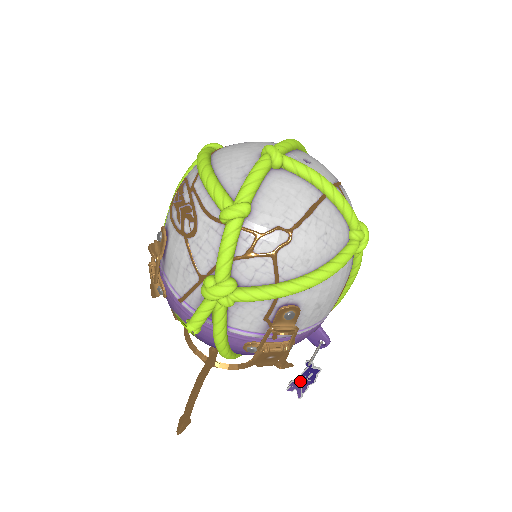
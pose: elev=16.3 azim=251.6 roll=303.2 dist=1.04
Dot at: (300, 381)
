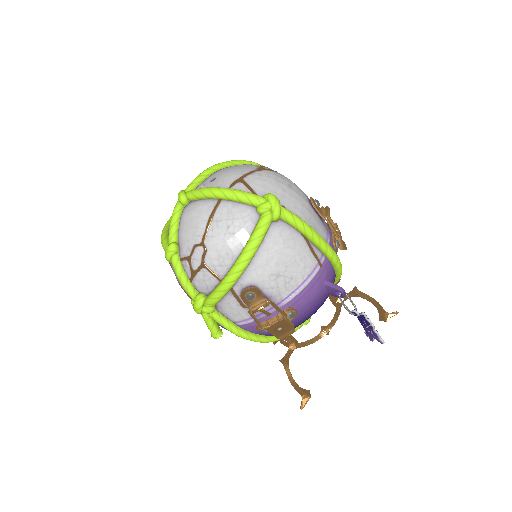
Dot at: (366, 330)
